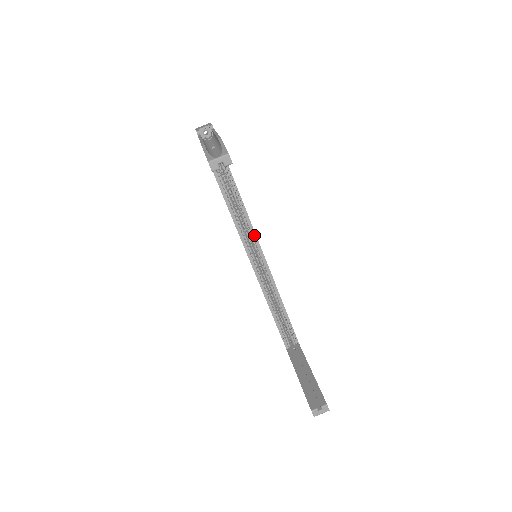
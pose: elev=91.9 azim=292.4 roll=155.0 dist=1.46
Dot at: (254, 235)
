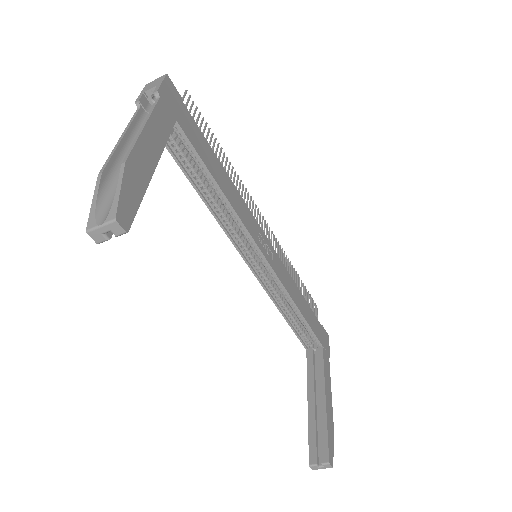
Dot at: (248, 235)
